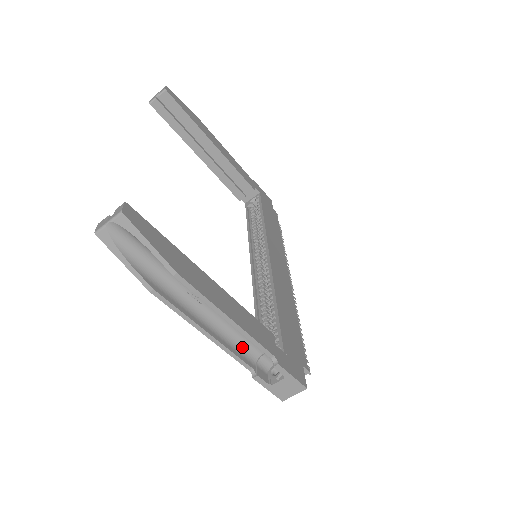
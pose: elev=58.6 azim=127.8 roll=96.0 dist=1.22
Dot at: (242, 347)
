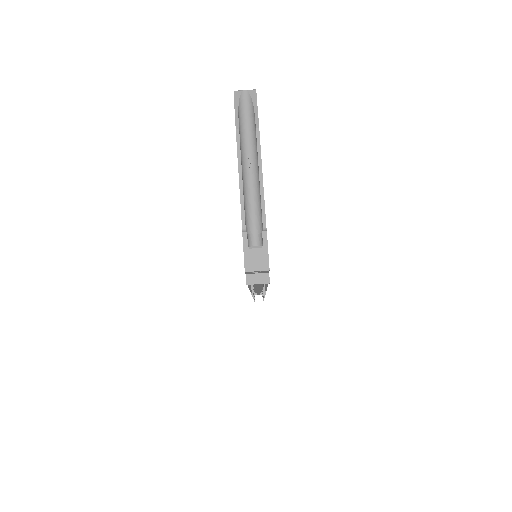
Dot at: (247, 216)
